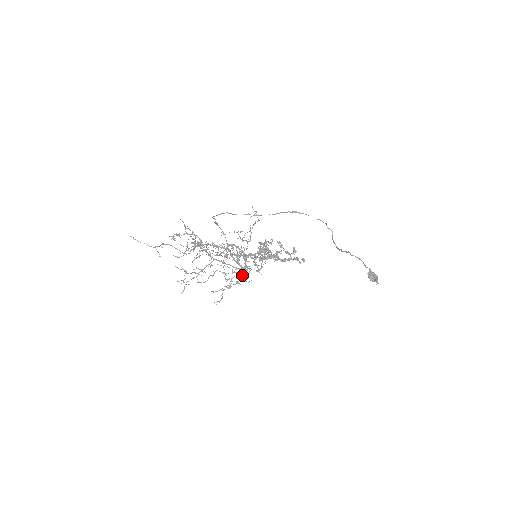
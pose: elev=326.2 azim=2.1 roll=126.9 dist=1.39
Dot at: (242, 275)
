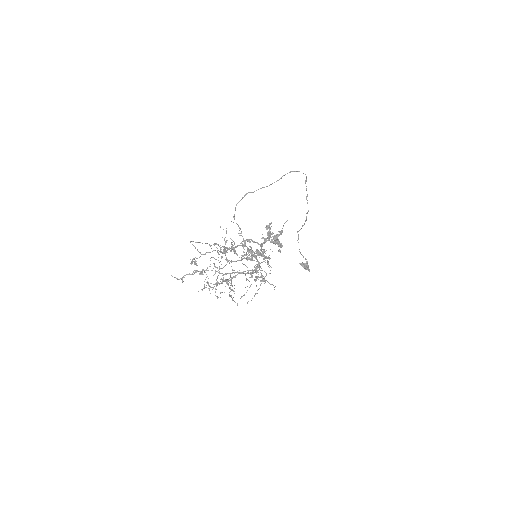
Dot at: (256, 279)
